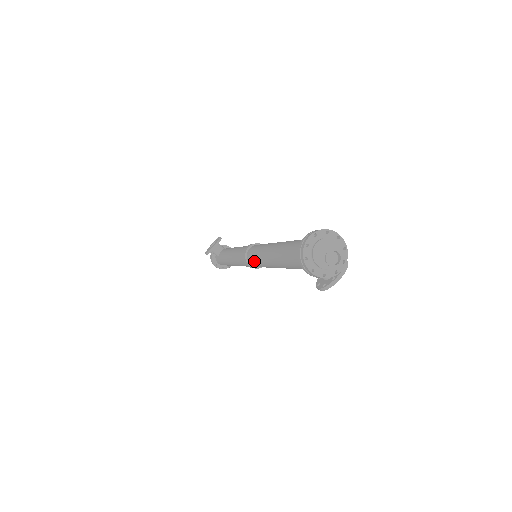
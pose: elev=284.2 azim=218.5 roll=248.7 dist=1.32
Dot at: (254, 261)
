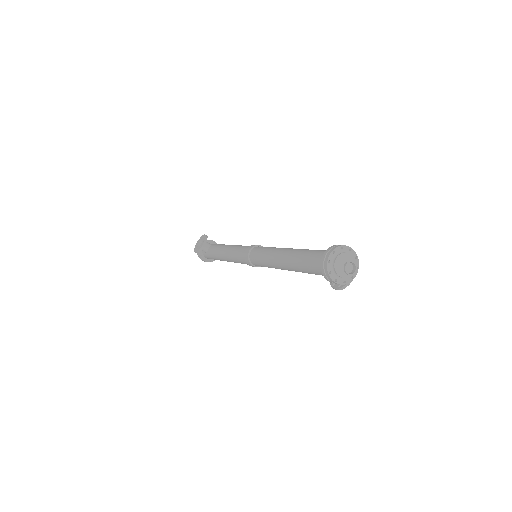
Dot at: (260, 264)
